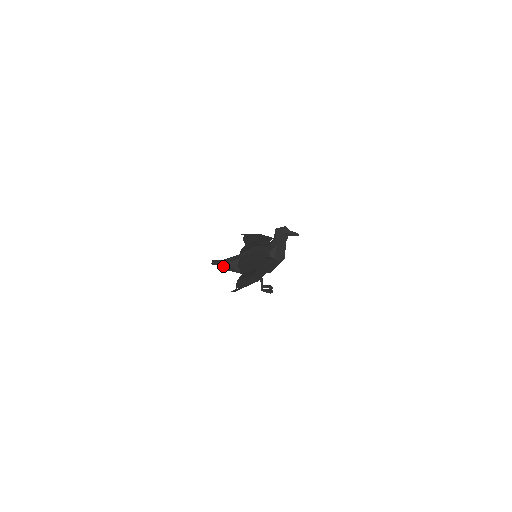
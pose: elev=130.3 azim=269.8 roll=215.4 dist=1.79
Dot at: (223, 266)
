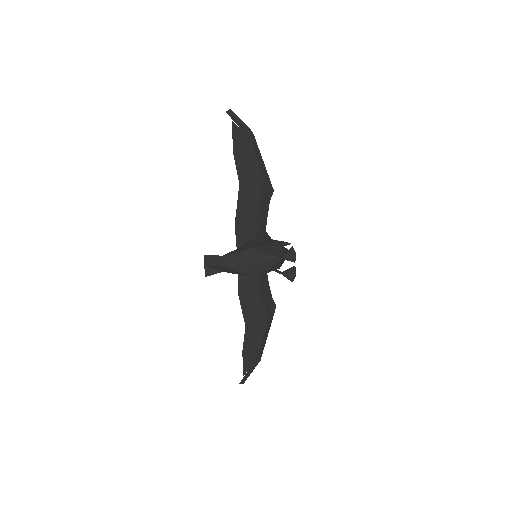
Dot at: (220, 262)
